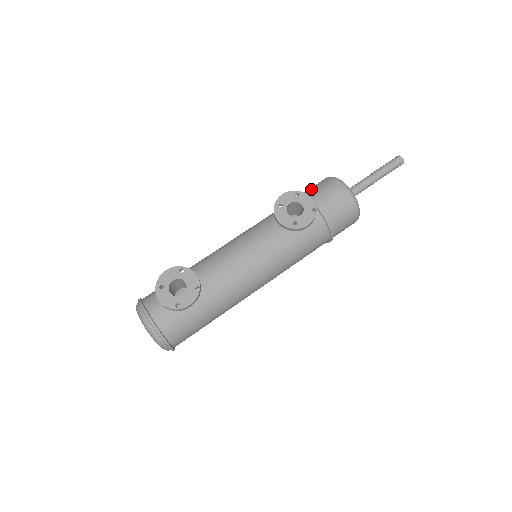
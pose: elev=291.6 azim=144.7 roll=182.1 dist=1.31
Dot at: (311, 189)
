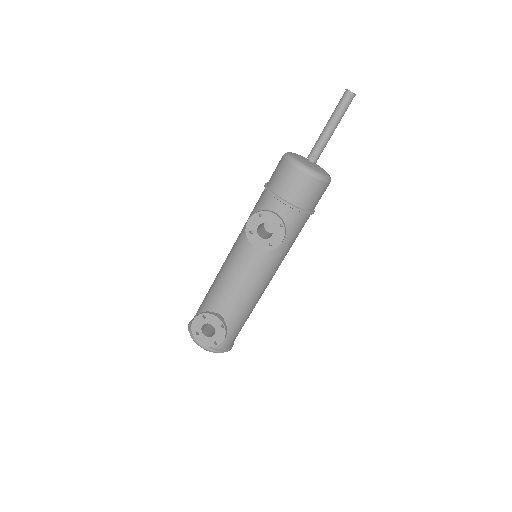
Dot at: (273, 180)
